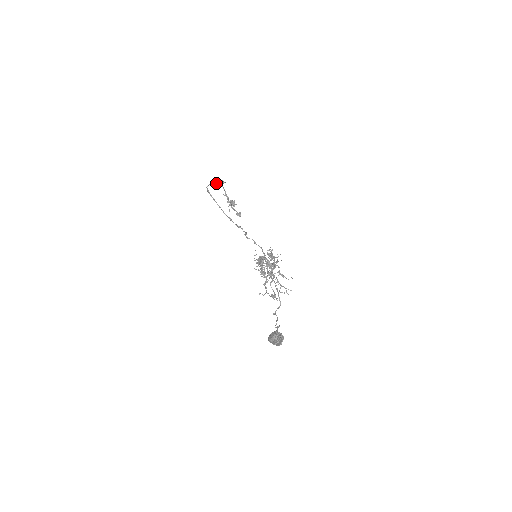
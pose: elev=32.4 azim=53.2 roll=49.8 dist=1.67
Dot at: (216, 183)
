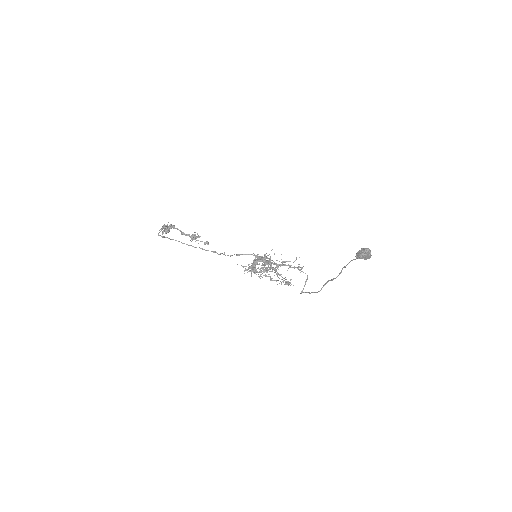
Dot at: (166, 228)
